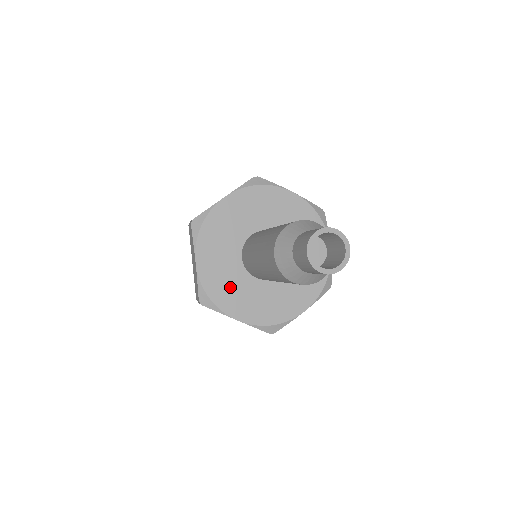
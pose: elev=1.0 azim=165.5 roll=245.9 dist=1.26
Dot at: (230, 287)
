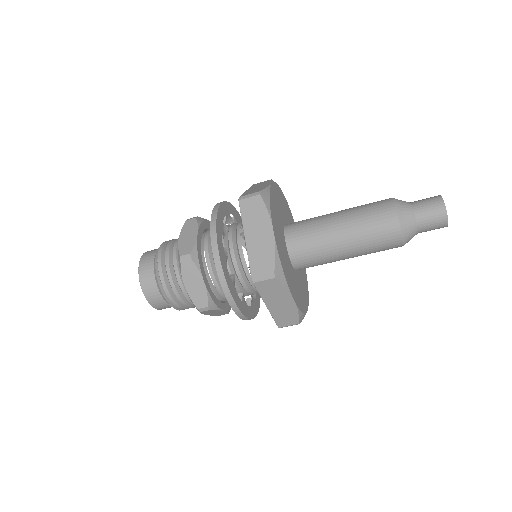
Dot at: (277, 218)
